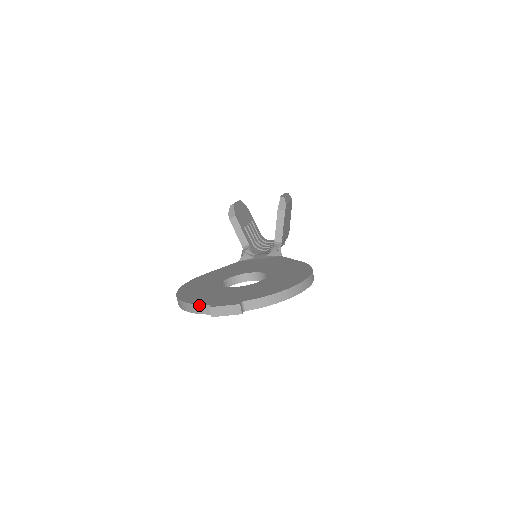
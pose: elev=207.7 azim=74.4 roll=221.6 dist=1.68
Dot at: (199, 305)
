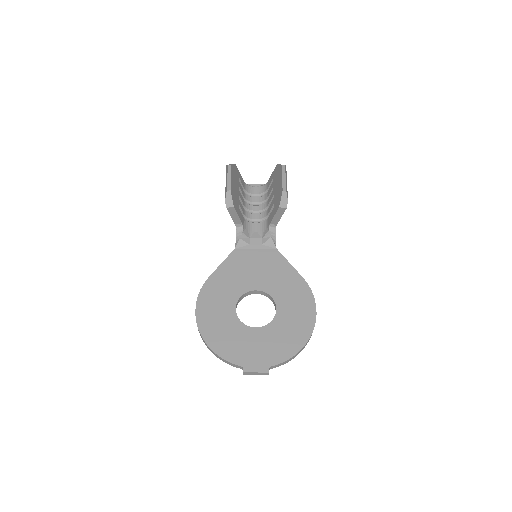
Dot at: (231, 363)
